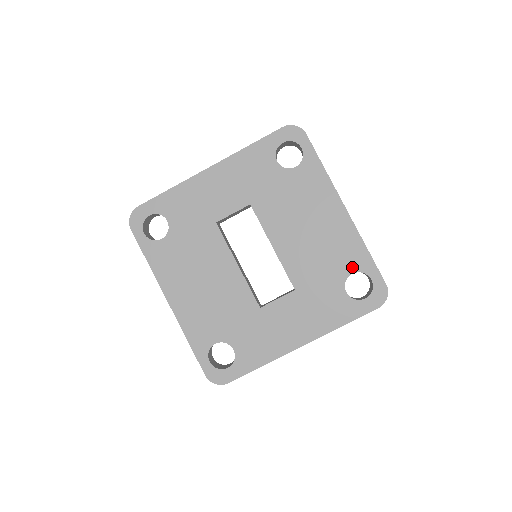
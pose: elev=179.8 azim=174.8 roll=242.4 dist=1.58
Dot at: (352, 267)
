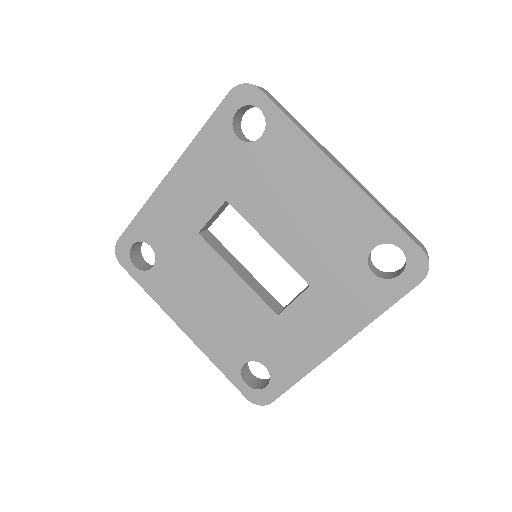
Dot at: (371, 240)
